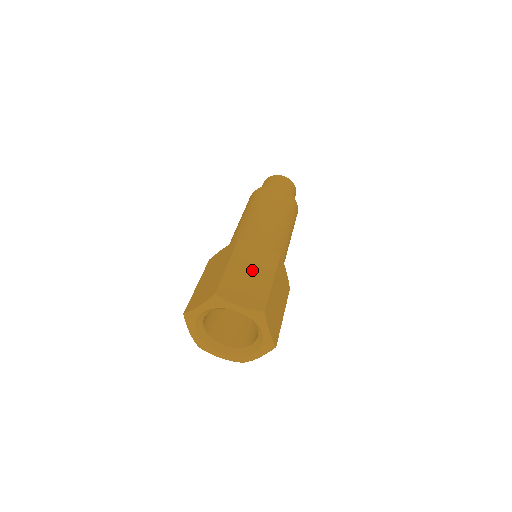
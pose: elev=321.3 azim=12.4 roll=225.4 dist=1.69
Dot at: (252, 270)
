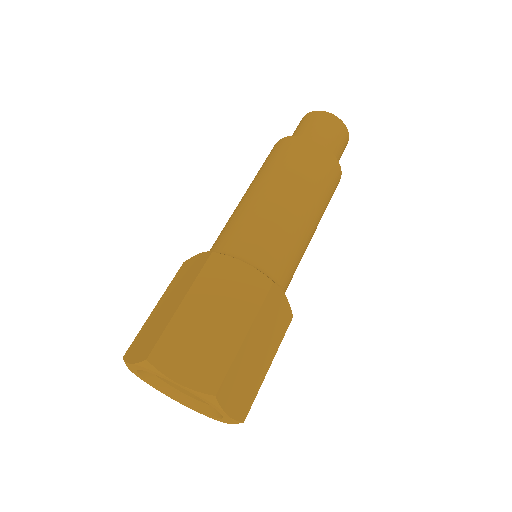
Dot at: (262, 346)
